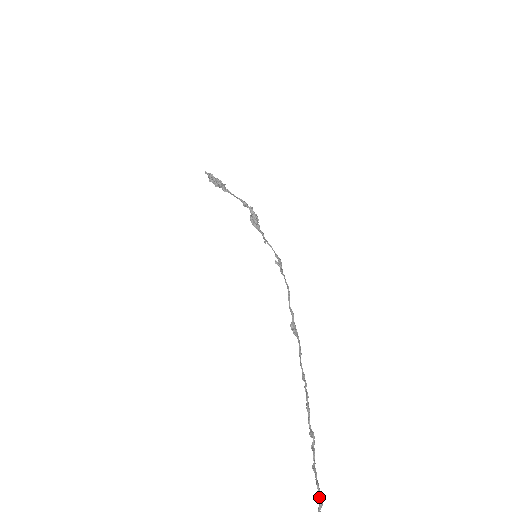
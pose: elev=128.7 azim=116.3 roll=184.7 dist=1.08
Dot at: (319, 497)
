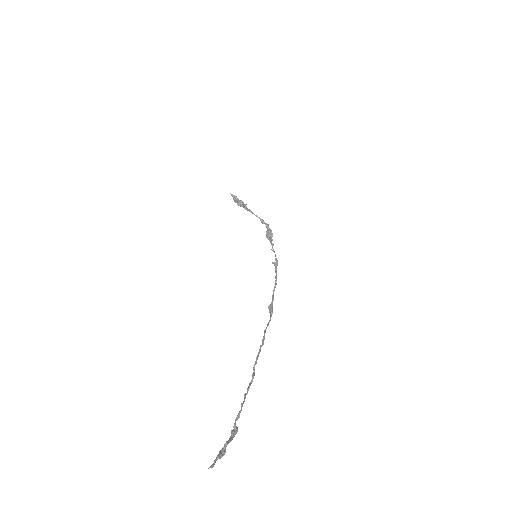
Dot at: (239, 411)
